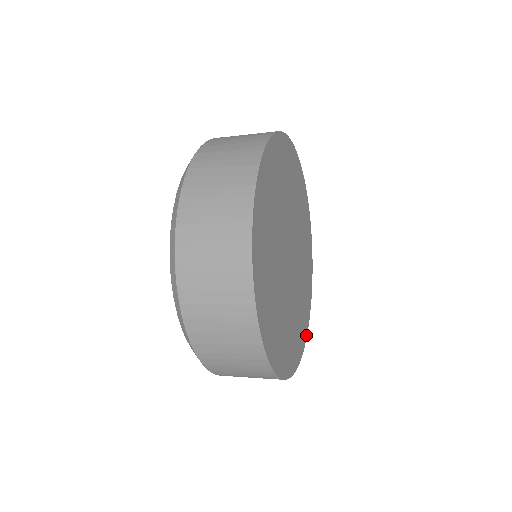
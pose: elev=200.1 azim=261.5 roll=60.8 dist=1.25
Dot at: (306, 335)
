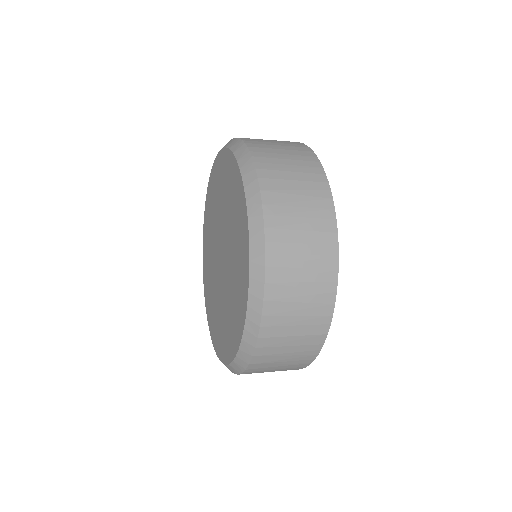
Dot at: occluded
